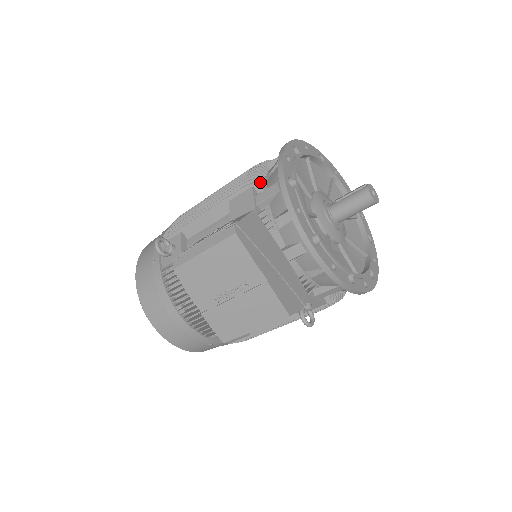
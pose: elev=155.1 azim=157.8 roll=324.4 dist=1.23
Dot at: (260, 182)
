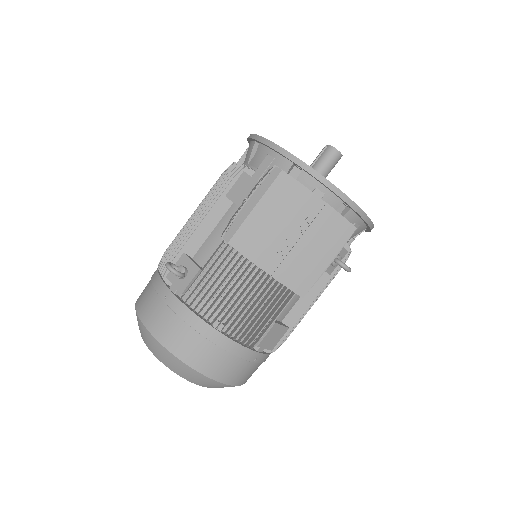
Dot at: (247, 167)
